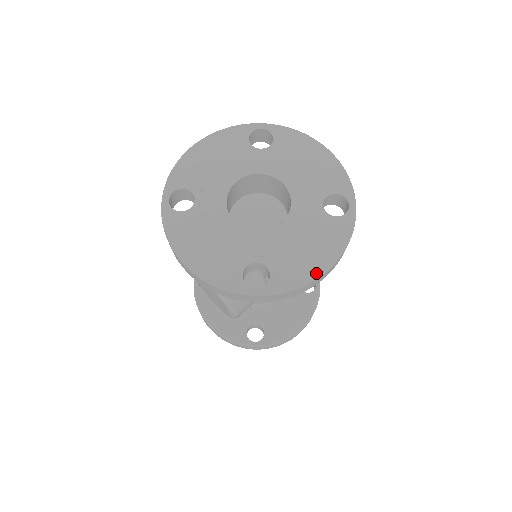
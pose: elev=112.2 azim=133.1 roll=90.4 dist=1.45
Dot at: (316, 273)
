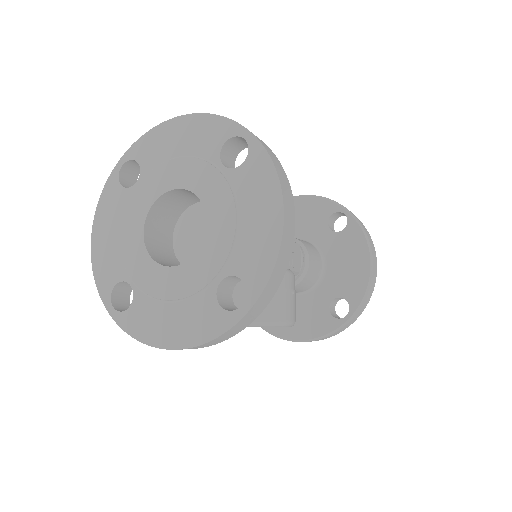
Dot at: (276, 232)
